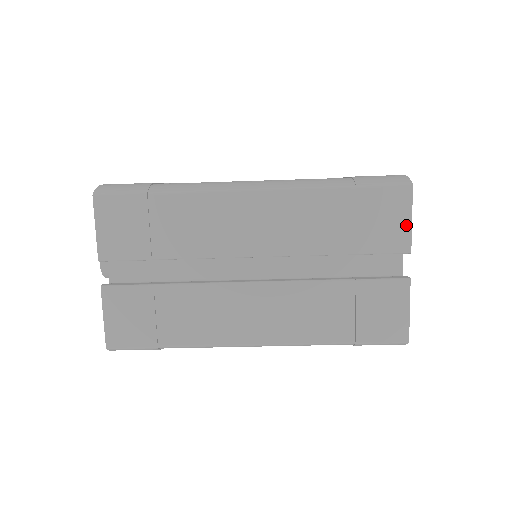
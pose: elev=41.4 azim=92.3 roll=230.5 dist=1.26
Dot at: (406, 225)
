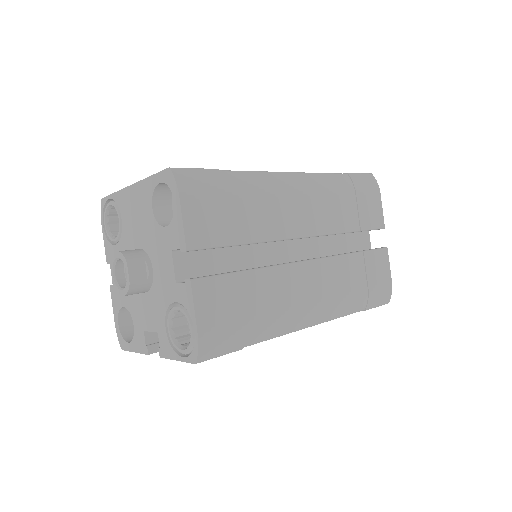
Dot at: occluded
